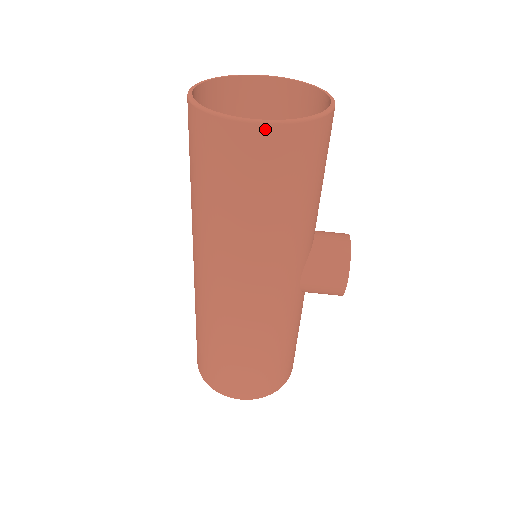
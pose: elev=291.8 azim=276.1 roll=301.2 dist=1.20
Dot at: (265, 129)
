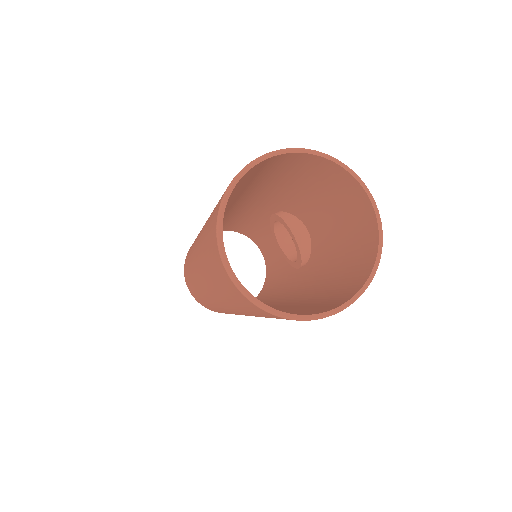
Dot at: (348, 305)
